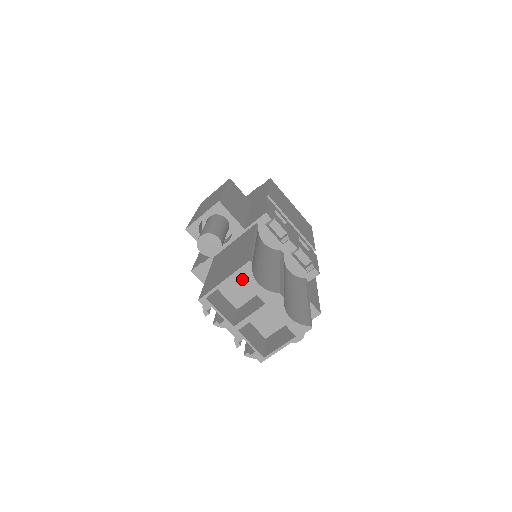
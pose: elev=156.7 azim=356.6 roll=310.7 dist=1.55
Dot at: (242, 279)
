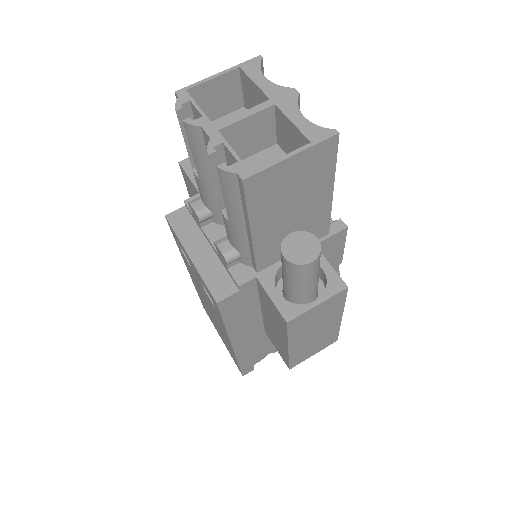
Dot at: (244, 72)
